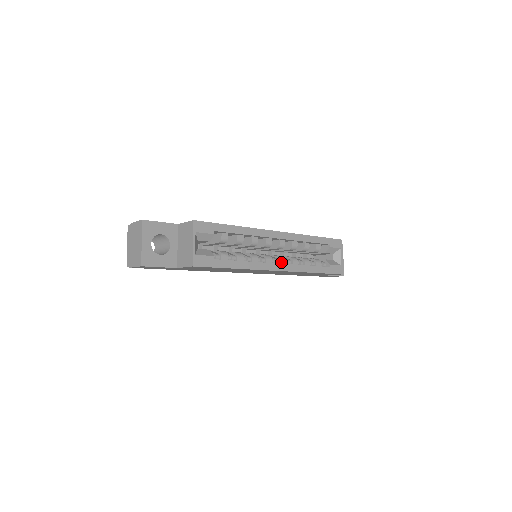
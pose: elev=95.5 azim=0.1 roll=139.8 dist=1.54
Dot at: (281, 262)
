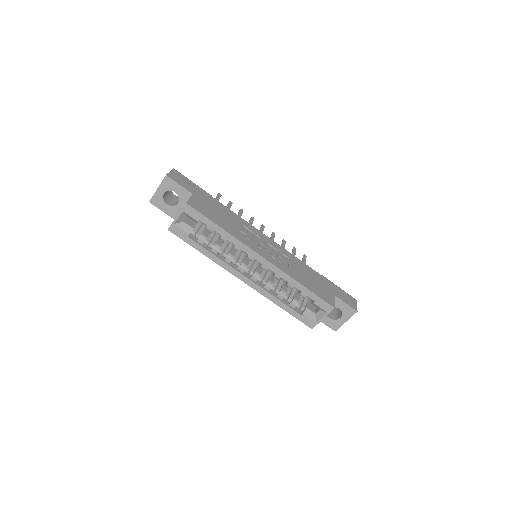
Dot at: (253, 277)
